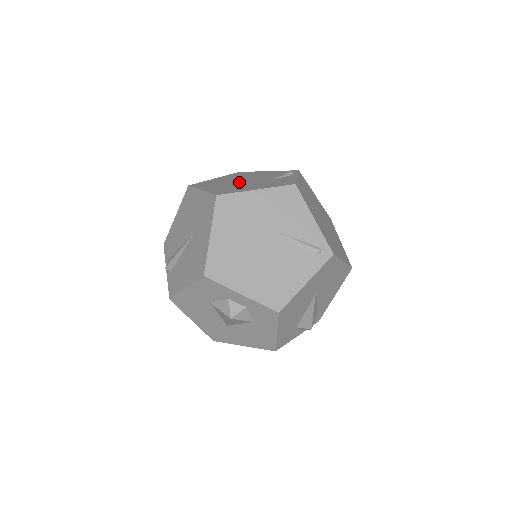
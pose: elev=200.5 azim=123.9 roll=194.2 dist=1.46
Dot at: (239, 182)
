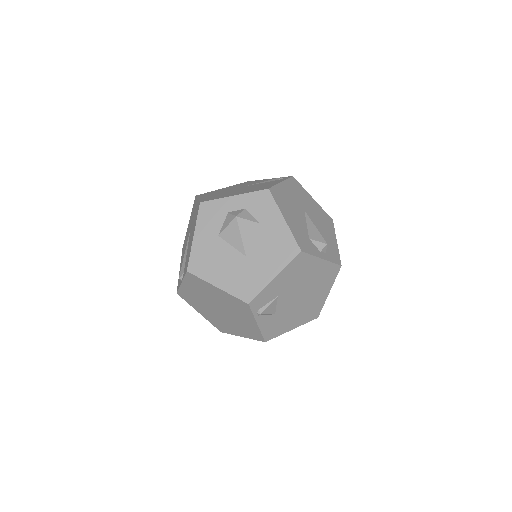
Dot at: occluded
